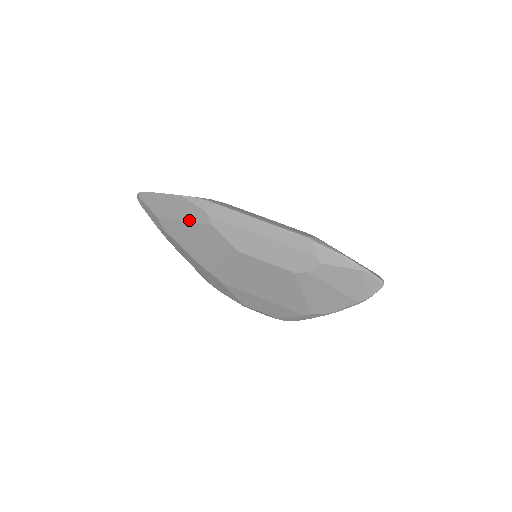
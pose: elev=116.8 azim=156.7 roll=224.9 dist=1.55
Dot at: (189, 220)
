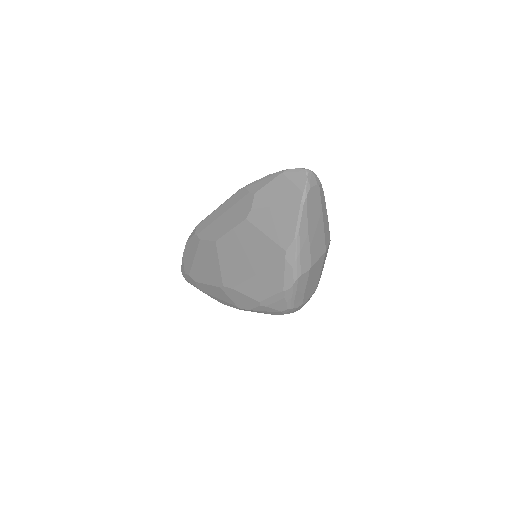
Dot at: (195, 253)
